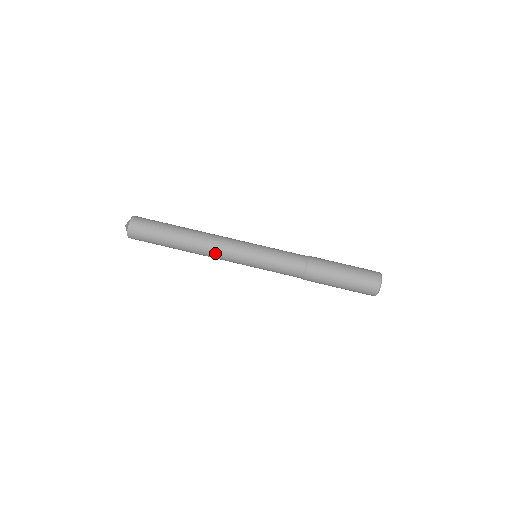
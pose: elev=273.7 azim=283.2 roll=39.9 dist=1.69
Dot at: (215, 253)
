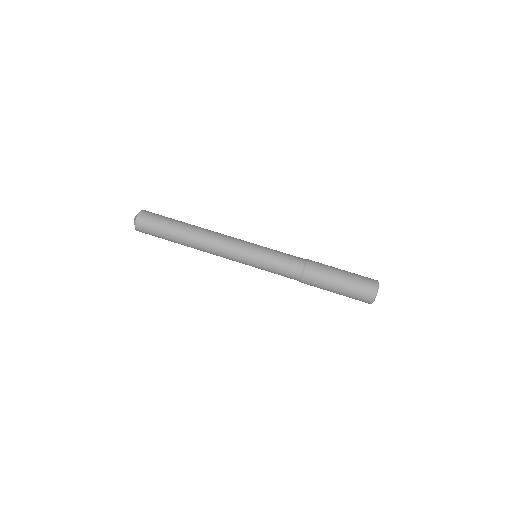
Dot at: (217, 244)
